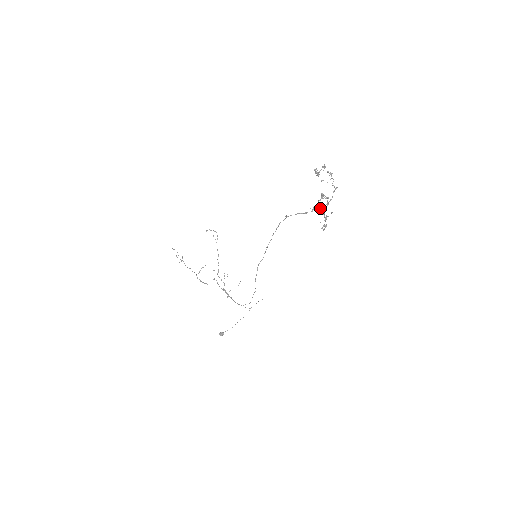
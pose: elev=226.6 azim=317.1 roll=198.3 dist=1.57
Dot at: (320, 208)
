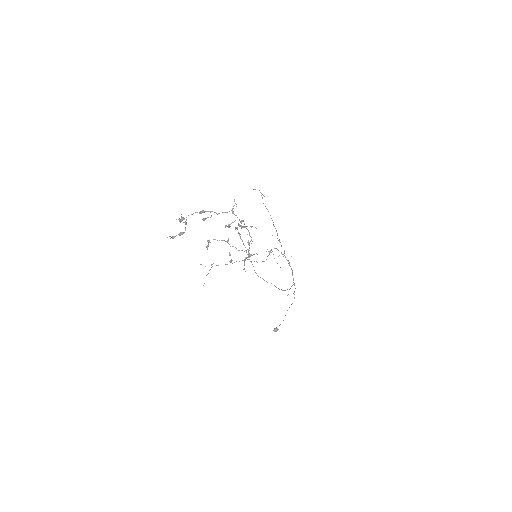
Dot at: (241, 227)
